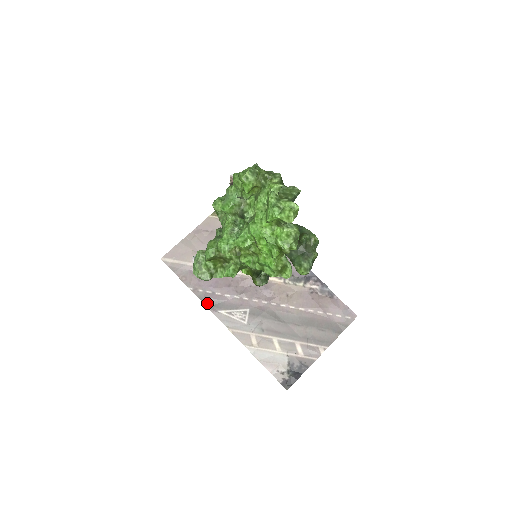
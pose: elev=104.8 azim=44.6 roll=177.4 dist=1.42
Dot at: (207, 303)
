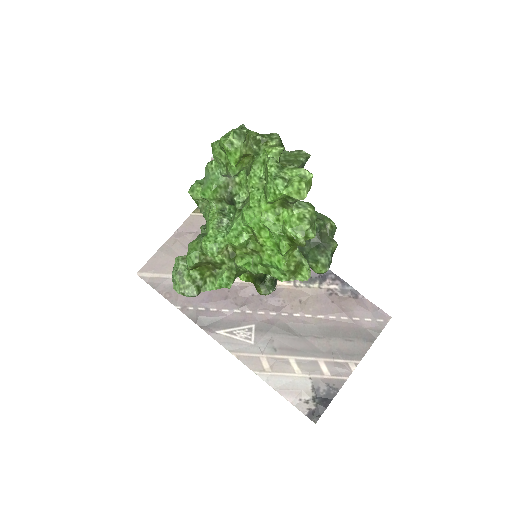
Dot at: (201, 323)
